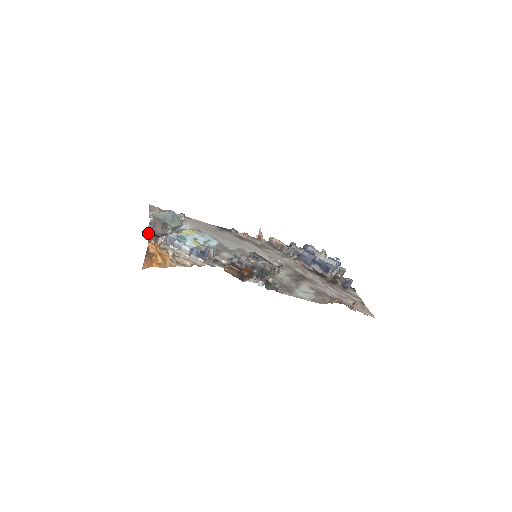
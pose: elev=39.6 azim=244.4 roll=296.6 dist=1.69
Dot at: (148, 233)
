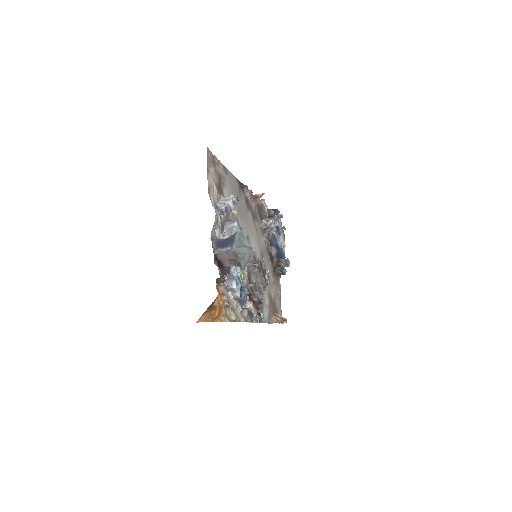
Dot at: (214, 258)
